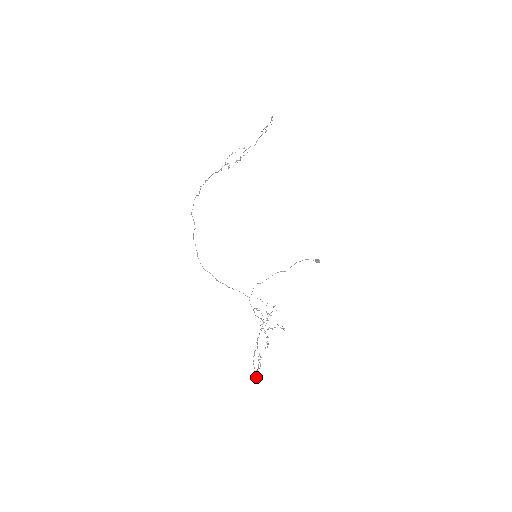
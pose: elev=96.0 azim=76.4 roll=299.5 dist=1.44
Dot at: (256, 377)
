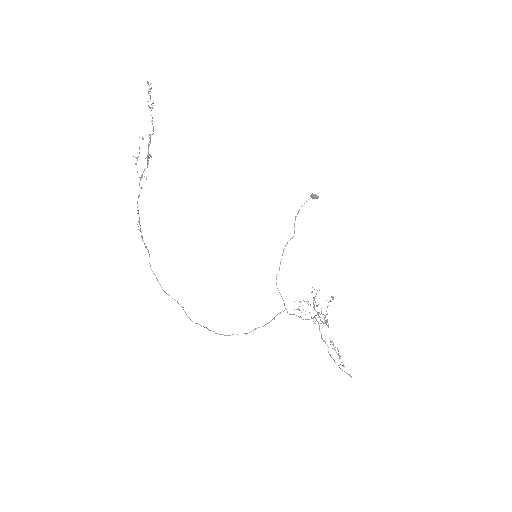
Dot at: occluded
